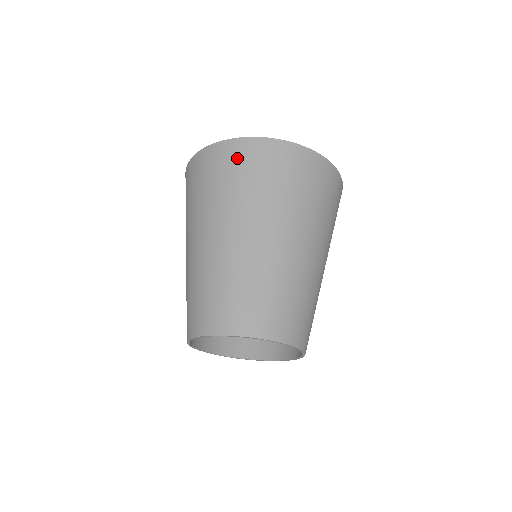
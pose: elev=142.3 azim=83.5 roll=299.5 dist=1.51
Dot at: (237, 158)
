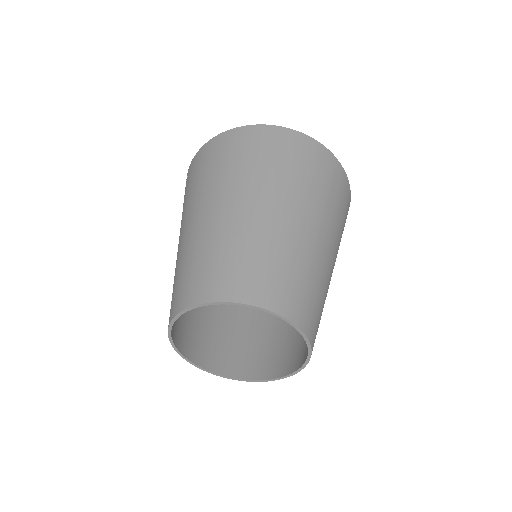
Dot at: (249, 140)
